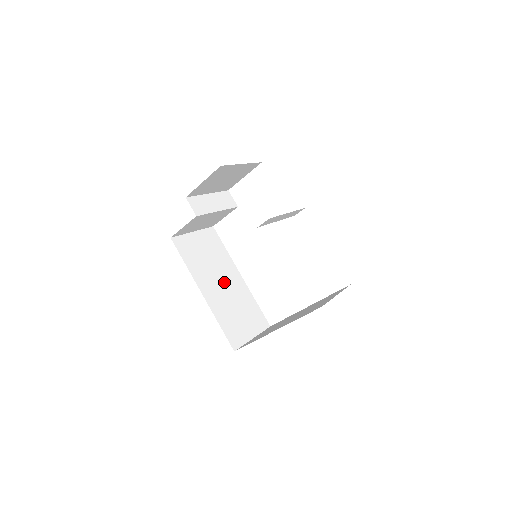
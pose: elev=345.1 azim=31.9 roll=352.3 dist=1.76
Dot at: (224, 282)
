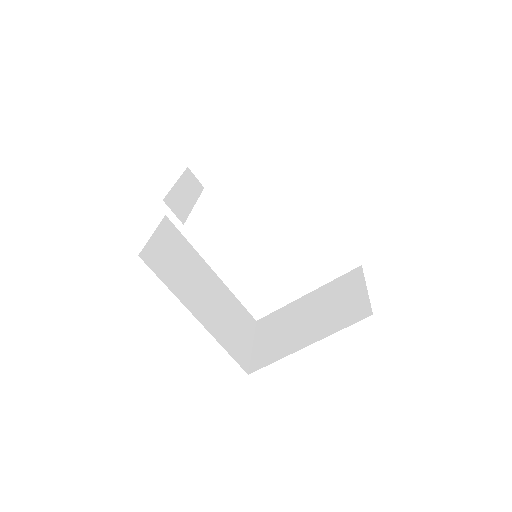
Dot at: (205, 289)
